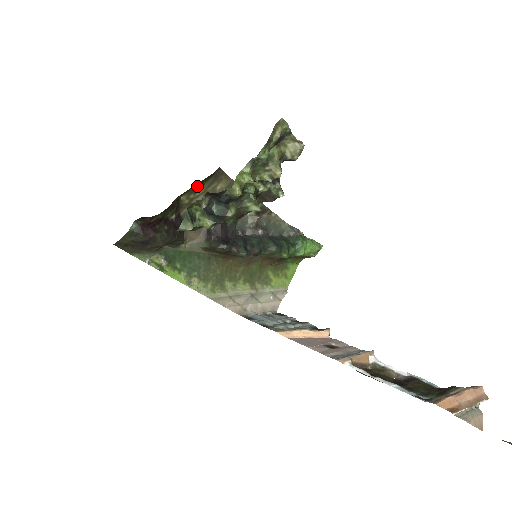
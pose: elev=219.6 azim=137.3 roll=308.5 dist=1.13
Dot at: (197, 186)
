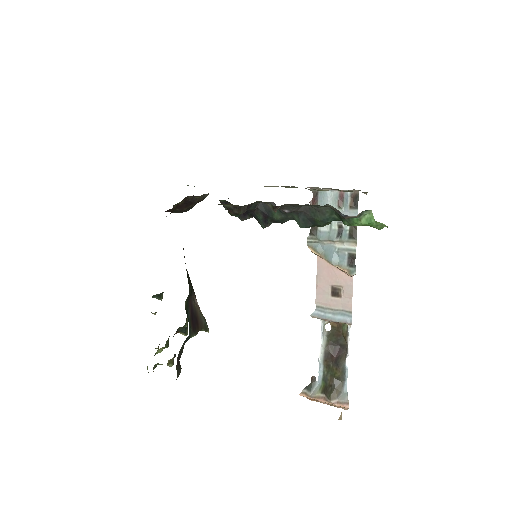
Dot at: occluded
